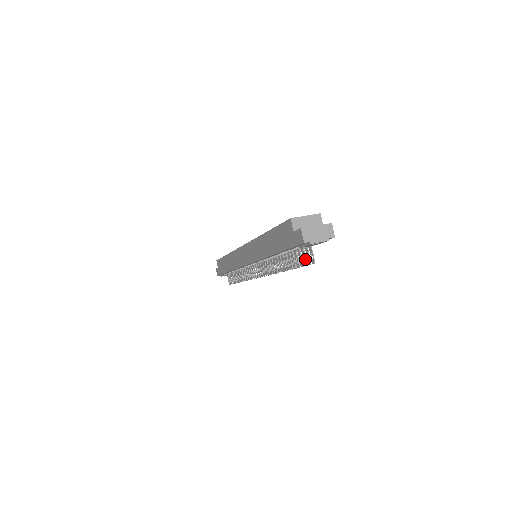
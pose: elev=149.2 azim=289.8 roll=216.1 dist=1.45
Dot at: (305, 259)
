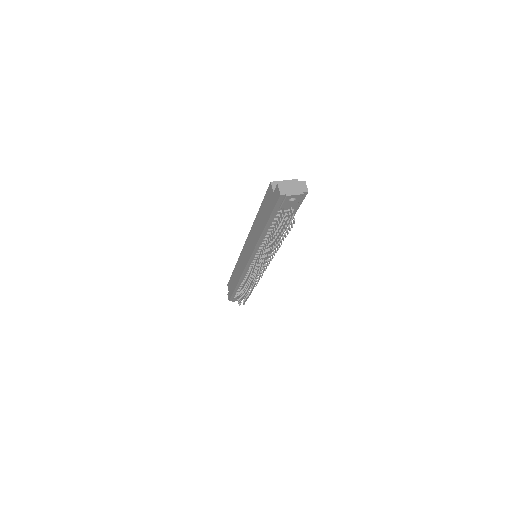
Dot at: (286, 218)
